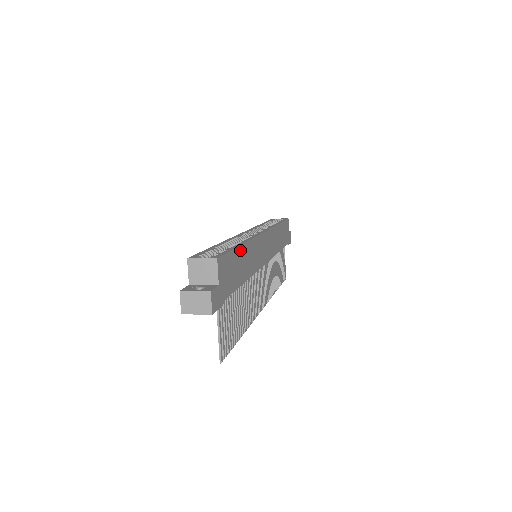
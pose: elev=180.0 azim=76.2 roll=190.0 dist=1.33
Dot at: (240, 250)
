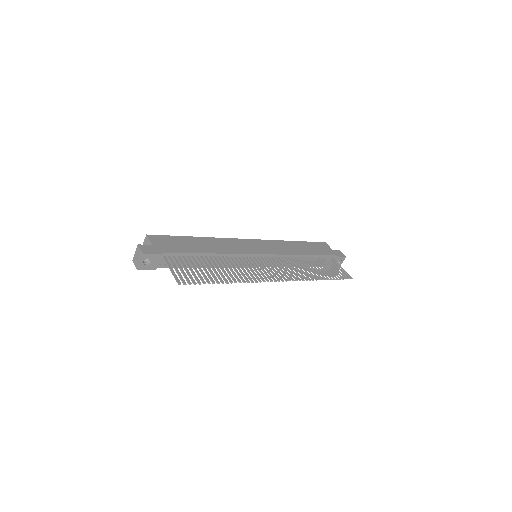
Dot at: (193, 239)
